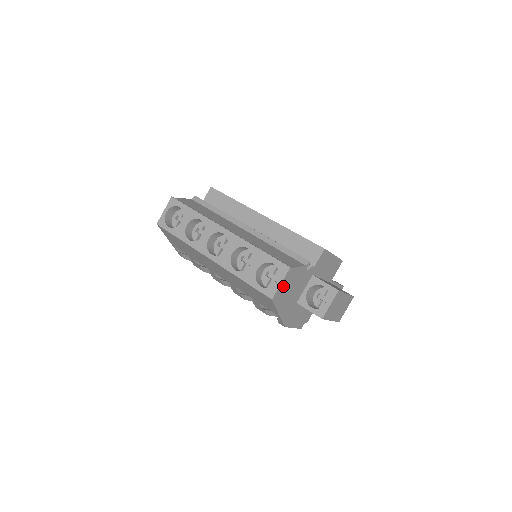
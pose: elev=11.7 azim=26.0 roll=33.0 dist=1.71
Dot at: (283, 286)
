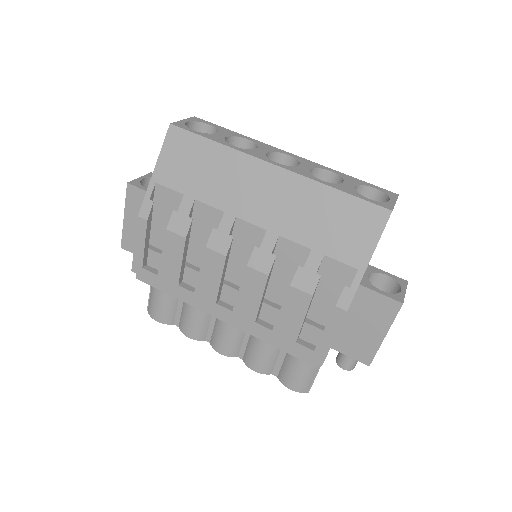
Dot at: occluded
